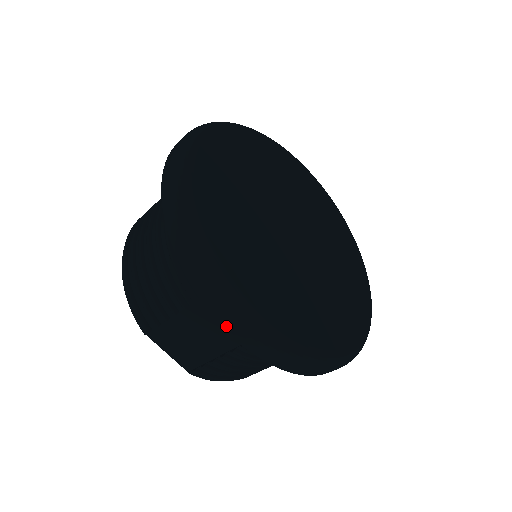
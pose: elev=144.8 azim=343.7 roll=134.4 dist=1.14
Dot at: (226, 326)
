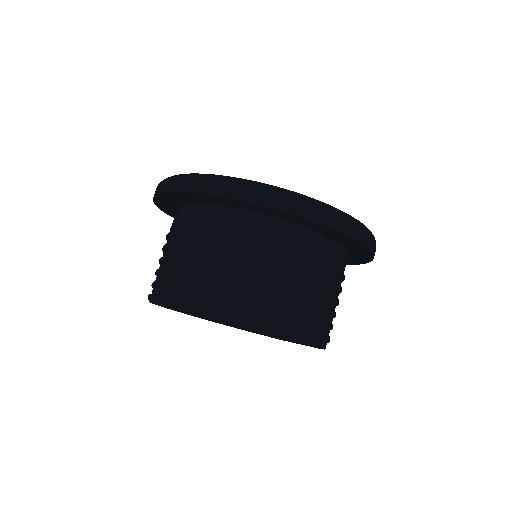
Dot at: (350, 234)
